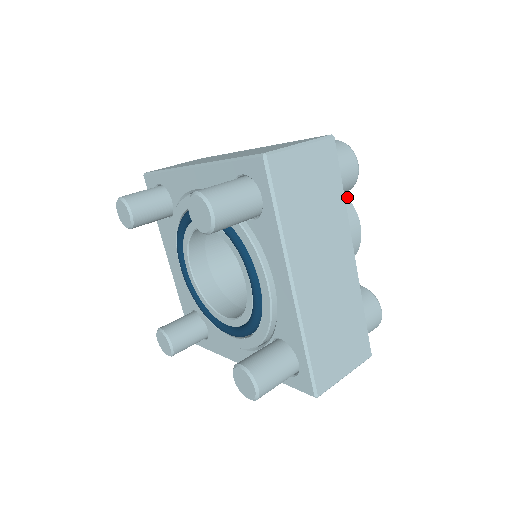
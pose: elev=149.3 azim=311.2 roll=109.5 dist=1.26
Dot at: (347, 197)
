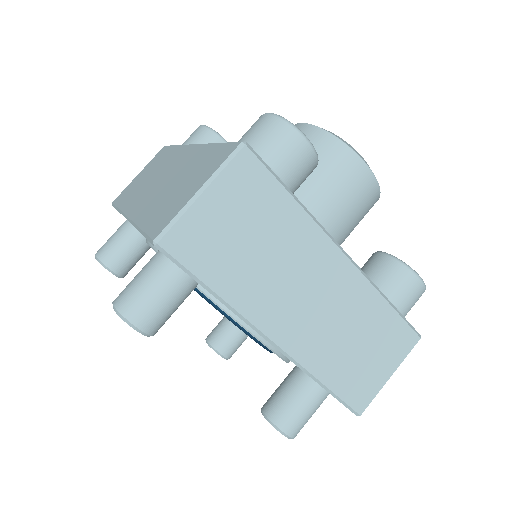
Dot at: occluded
